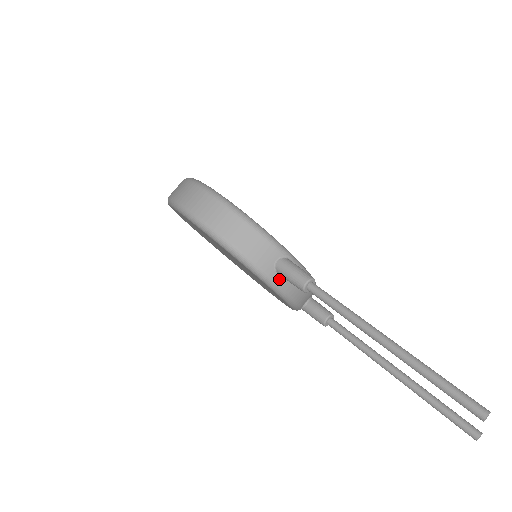
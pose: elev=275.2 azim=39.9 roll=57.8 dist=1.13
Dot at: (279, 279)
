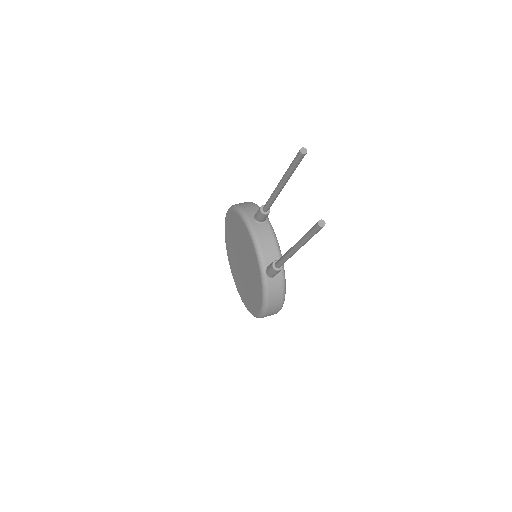
Dot at: (254, 222)
